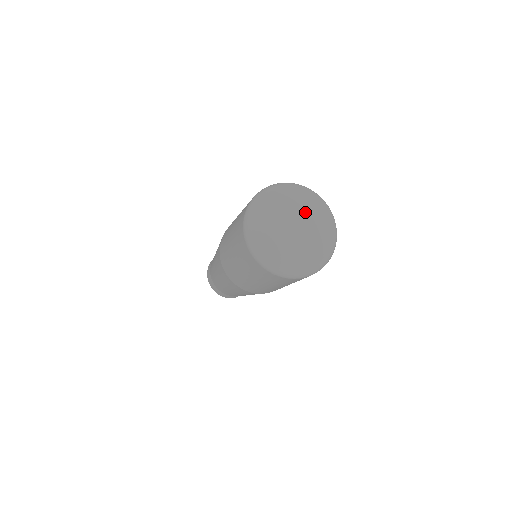
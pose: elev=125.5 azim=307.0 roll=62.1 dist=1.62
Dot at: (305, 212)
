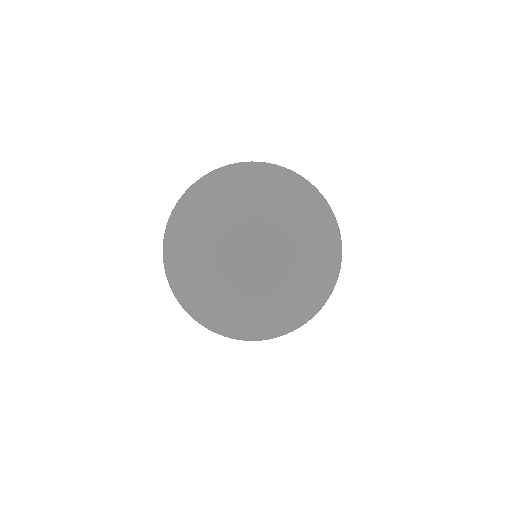
Dot at: (287, 249)
